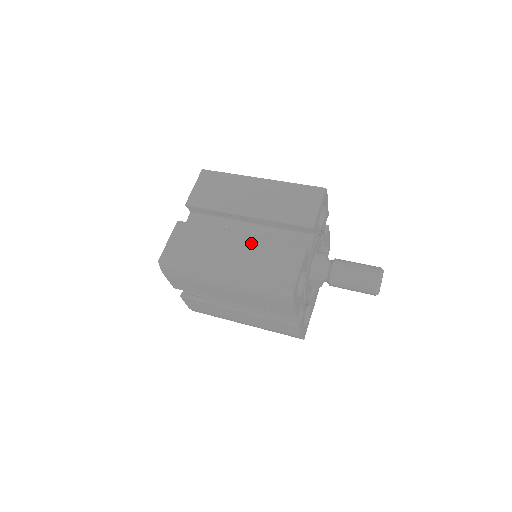
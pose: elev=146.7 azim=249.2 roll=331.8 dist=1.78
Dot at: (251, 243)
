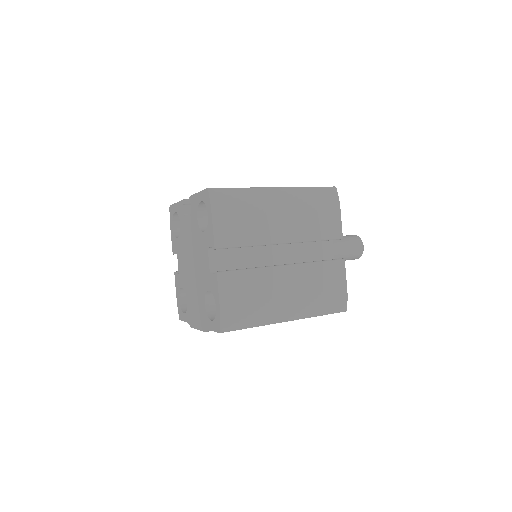
Dot at: occluded
